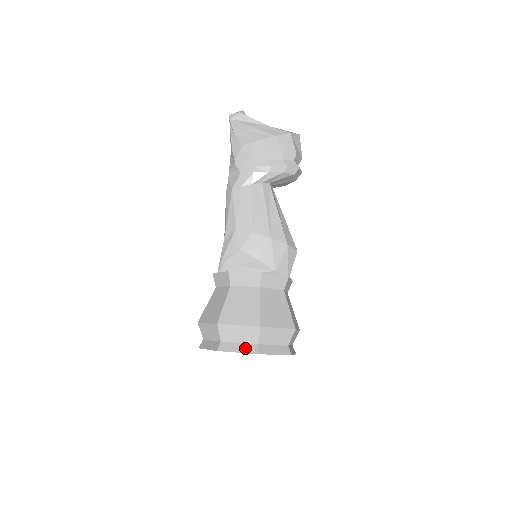
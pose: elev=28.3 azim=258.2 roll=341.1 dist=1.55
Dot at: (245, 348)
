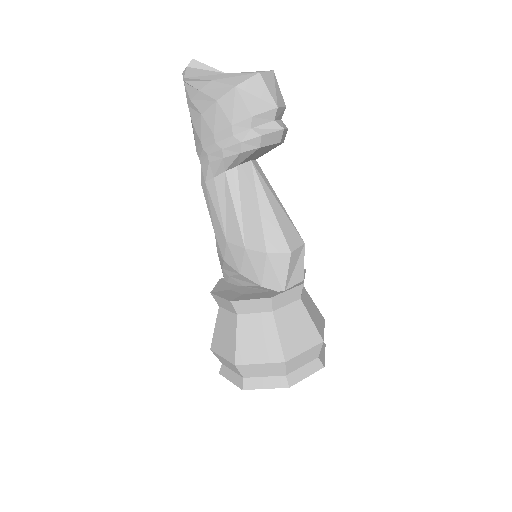
Dot at: (235, 379)
